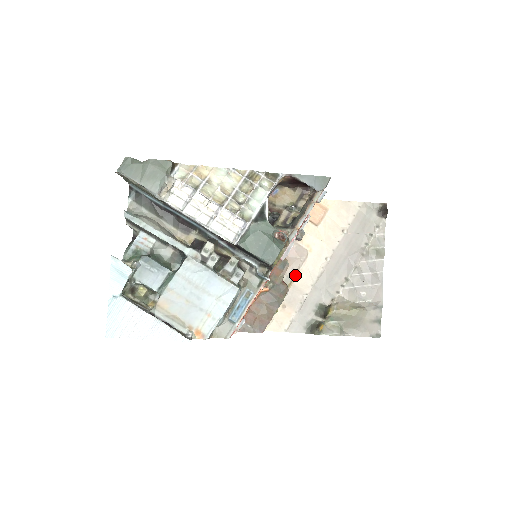
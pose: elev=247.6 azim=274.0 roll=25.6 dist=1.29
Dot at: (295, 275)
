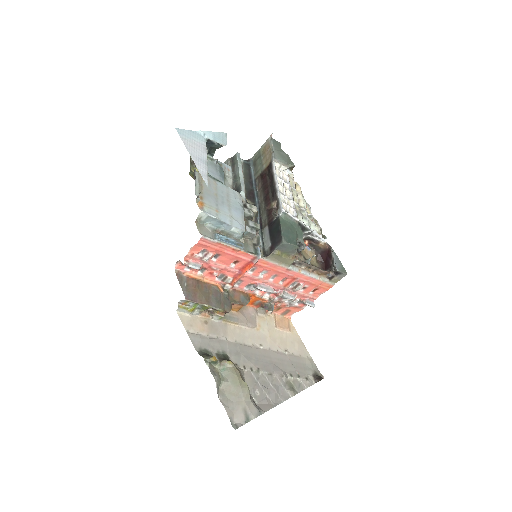
Dot at: (234, 323)
